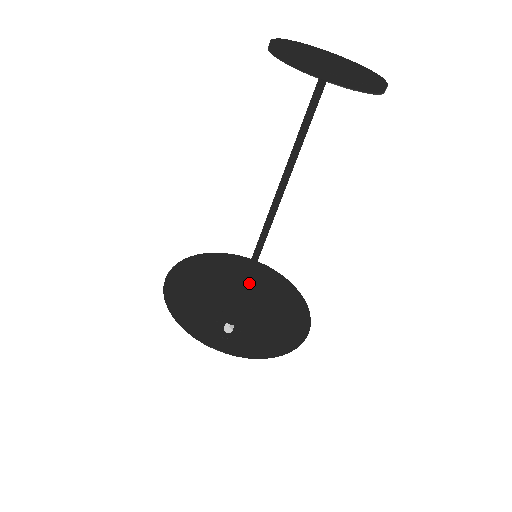
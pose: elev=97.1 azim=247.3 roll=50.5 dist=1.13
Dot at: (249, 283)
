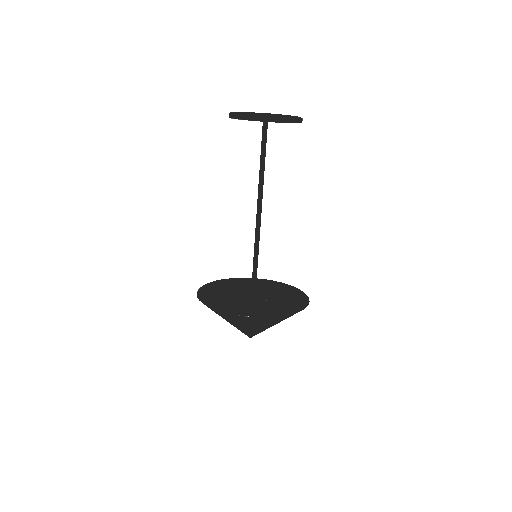
Dot at: occluded
